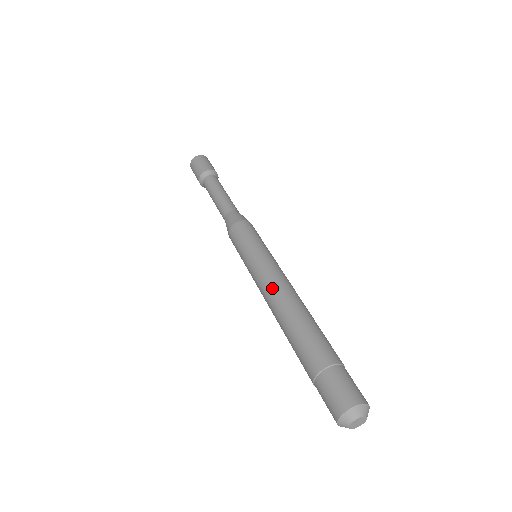
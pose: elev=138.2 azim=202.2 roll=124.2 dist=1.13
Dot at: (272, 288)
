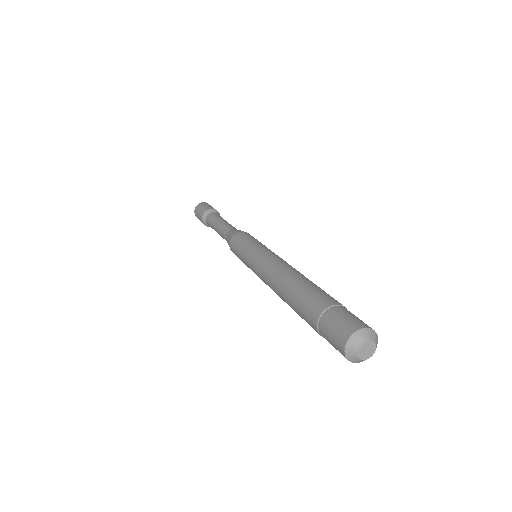
Dot at: (271, 266)
